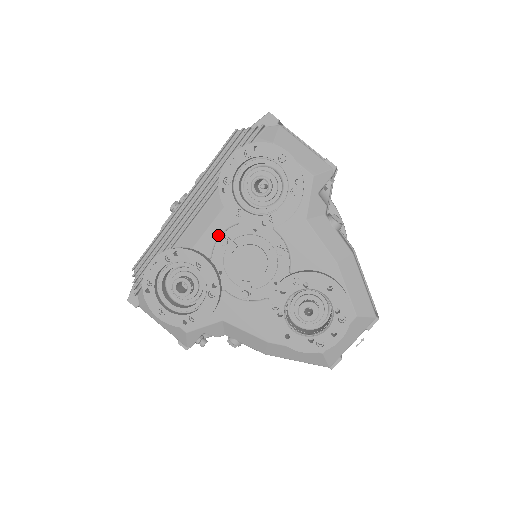
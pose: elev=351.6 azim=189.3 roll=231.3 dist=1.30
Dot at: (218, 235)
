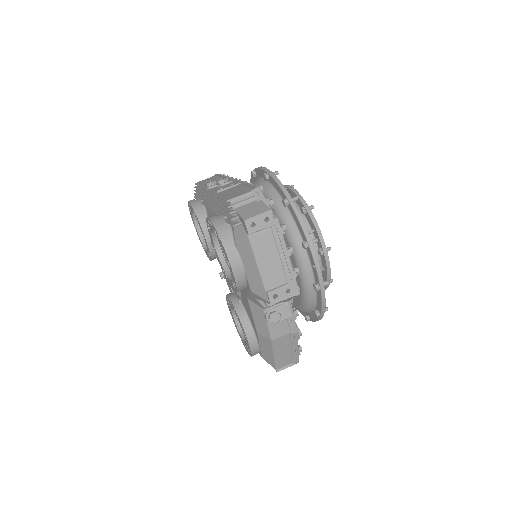
Dot at: occluded
